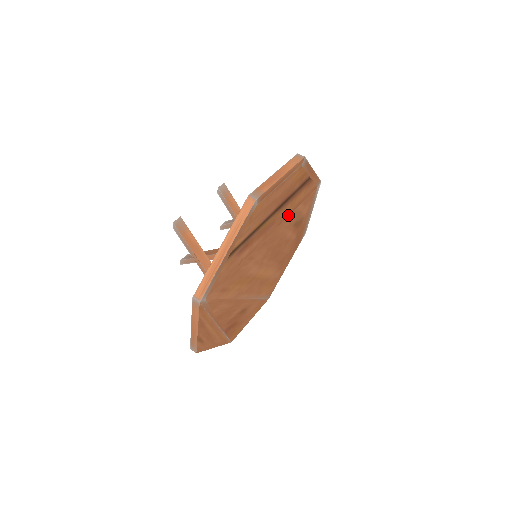
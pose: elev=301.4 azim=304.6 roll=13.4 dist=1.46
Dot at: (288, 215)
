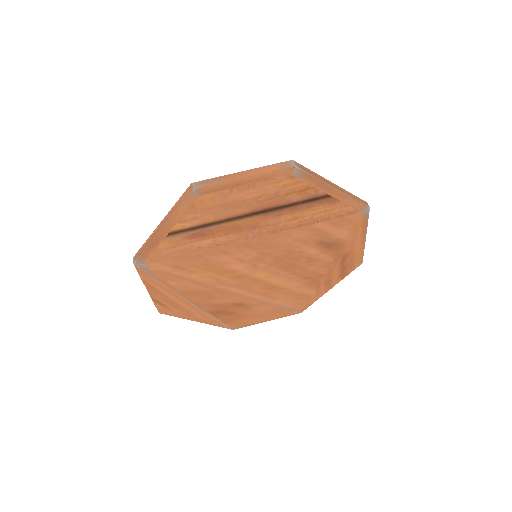
Dot at: (293, 227)
